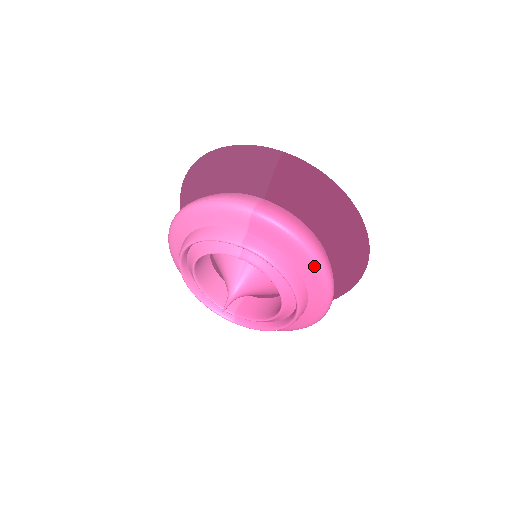
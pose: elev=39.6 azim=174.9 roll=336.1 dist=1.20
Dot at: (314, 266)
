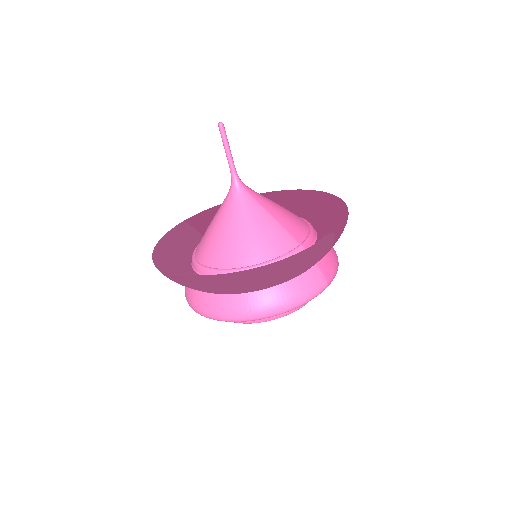
Dot at: occluded
